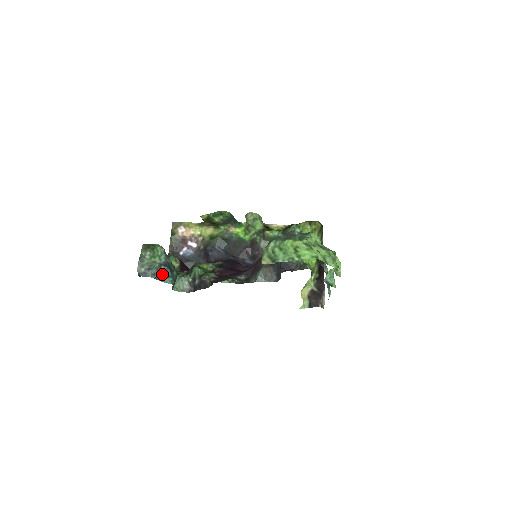
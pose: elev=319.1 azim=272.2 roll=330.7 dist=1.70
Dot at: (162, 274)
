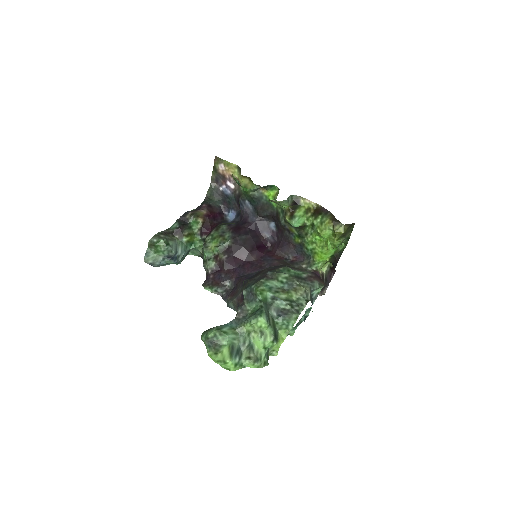
Dot at: (166, 263)
